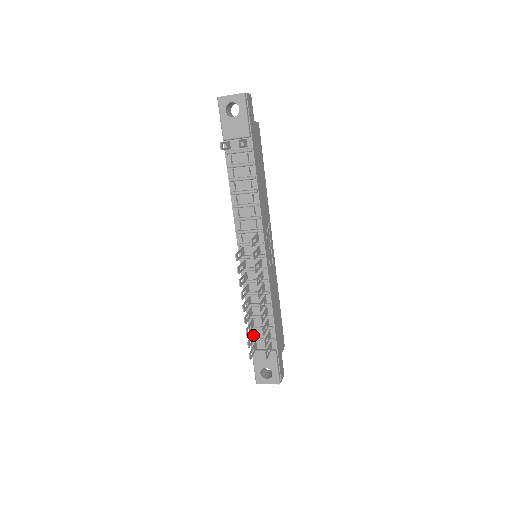
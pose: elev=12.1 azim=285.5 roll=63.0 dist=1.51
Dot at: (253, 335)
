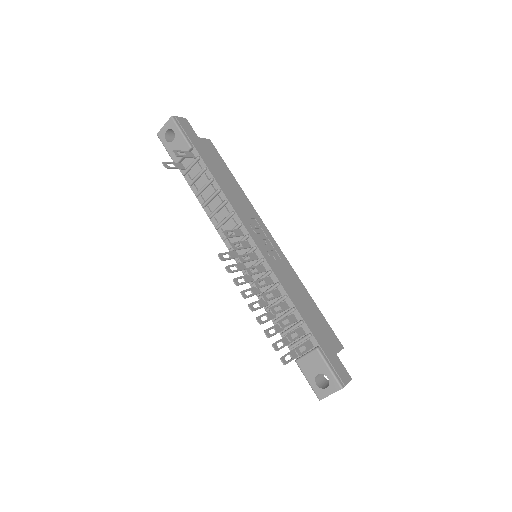
Dot at: (285, 339)
